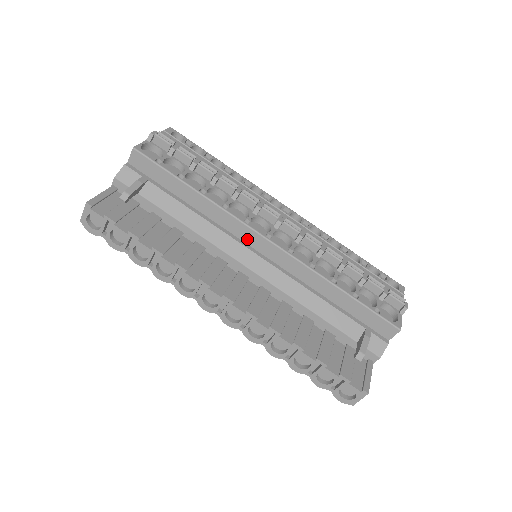
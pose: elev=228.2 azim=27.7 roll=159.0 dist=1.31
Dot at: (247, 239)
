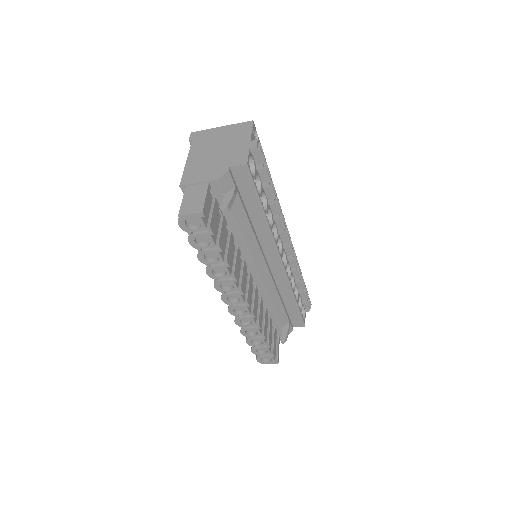
Dot at: (268, 254)
